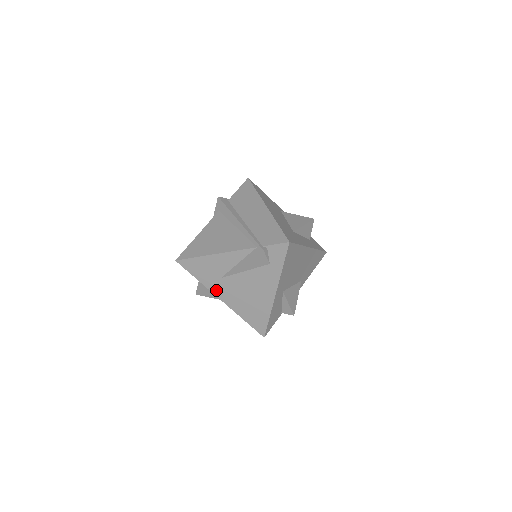
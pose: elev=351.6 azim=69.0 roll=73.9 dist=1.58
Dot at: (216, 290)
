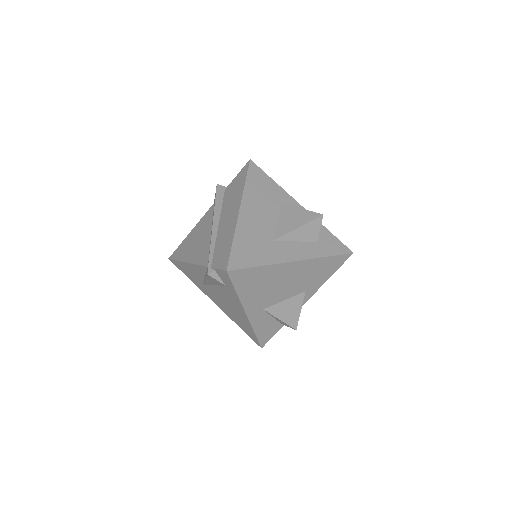
Dot at: (206, 293)
